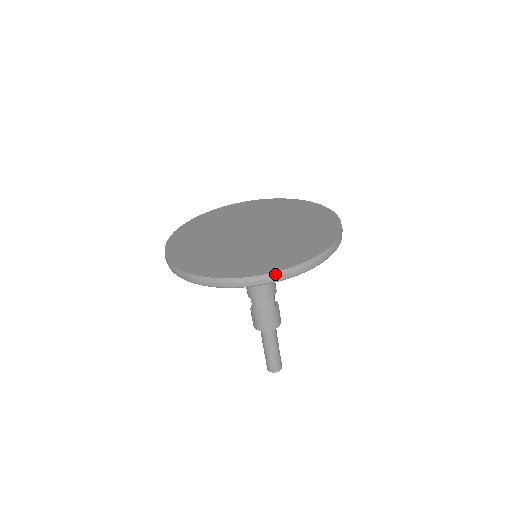
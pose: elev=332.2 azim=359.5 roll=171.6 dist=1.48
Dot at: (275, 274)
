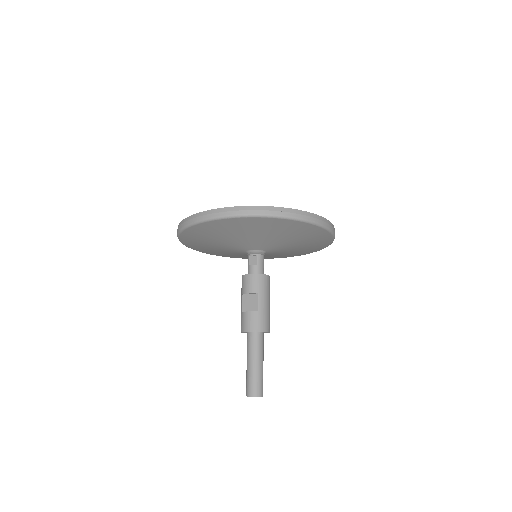
Dot at: (334, 228)
